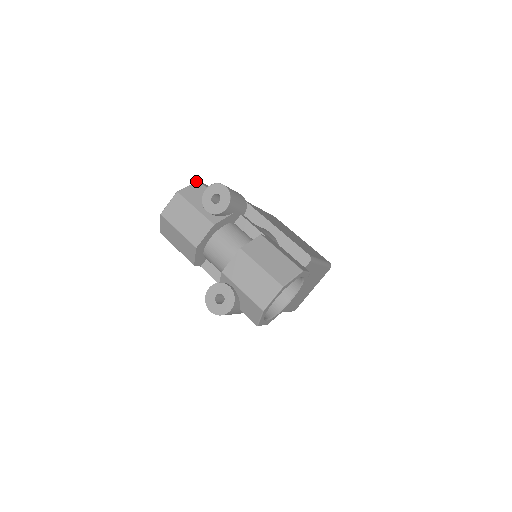
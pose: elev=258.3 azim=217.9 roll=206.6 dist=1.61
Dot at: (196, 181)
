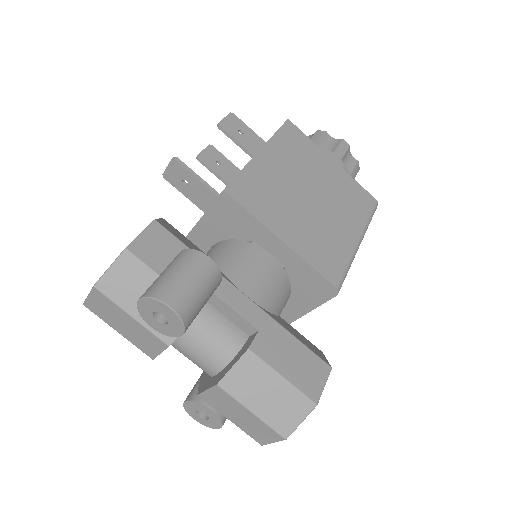
Dot at: occluded
